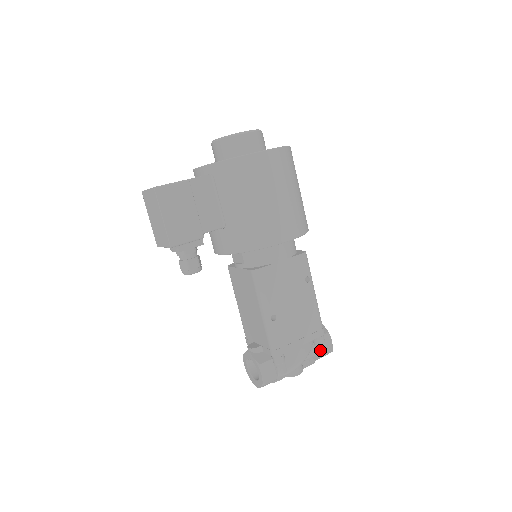
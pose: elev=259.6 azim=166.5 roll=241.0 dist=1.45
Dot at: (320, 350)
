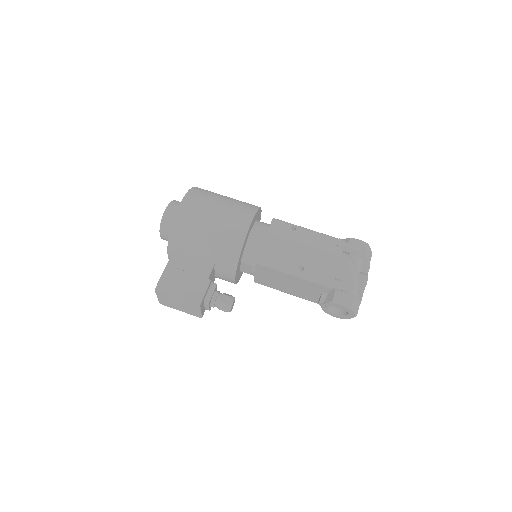
Dot at: (359, 252)
